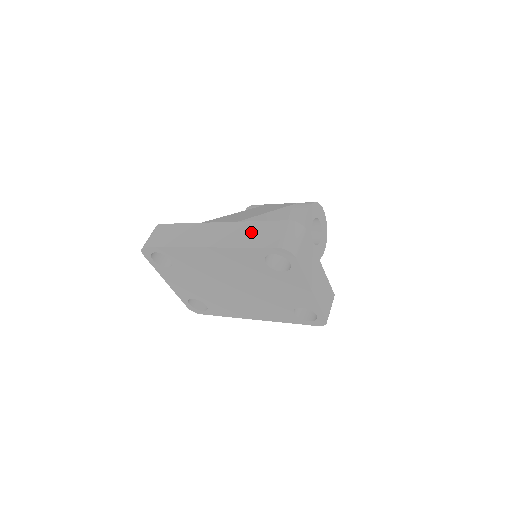
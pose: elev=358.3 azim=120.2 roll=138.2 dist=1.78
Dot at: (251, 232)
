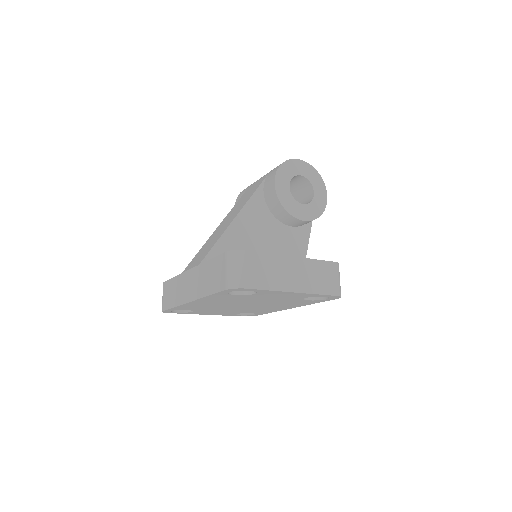
Dot at: (208, 275)
